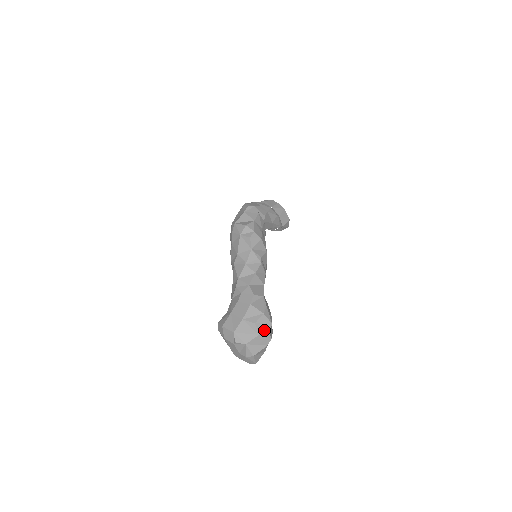
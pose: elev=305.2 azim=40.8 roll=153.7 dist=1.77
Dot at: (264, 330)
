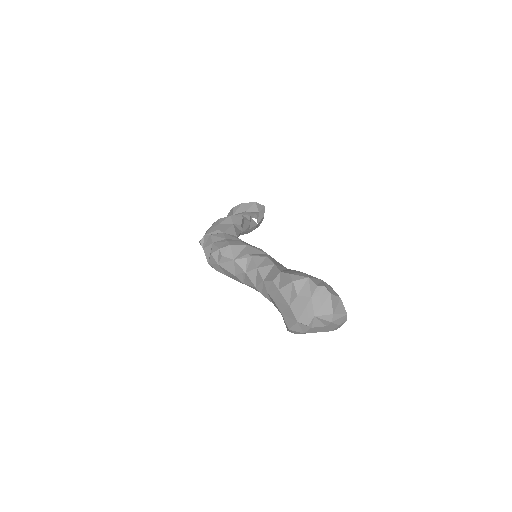
Dot at: (310, 289)
